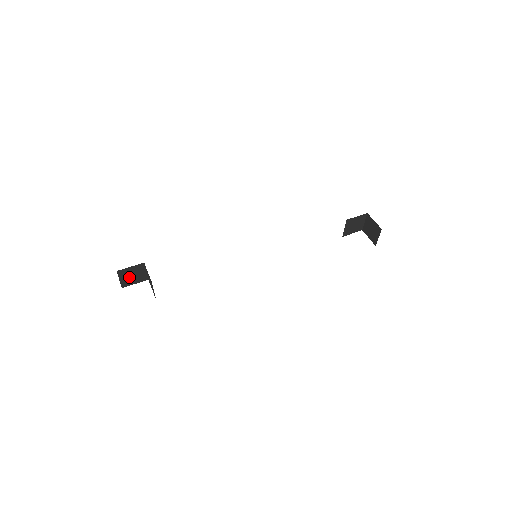
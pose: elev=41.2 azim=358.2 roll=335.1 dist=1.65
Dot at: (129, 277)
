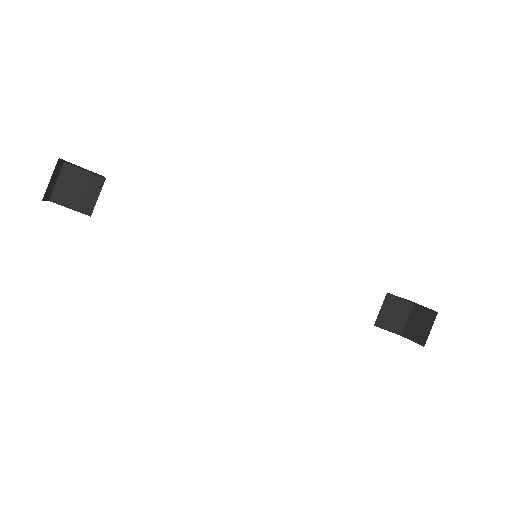
Dot at: (71, 189)
